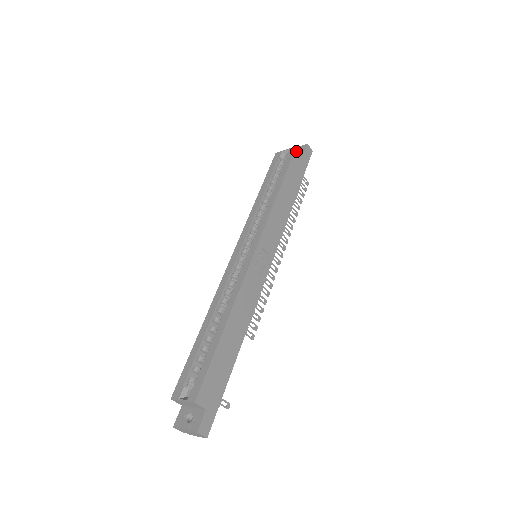
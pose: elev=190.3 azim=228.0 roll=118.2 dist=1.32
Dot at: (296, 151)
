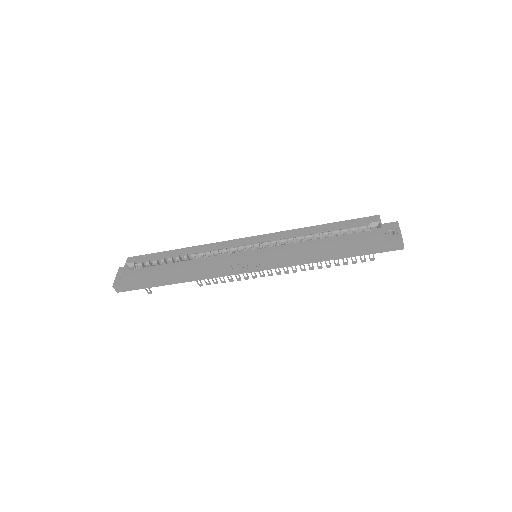
Dot at: (378, 237)
